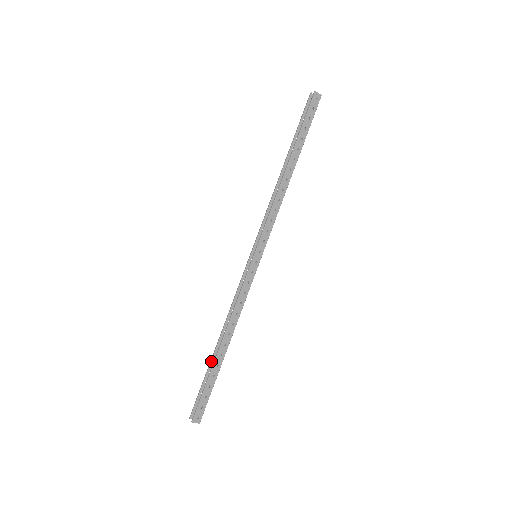
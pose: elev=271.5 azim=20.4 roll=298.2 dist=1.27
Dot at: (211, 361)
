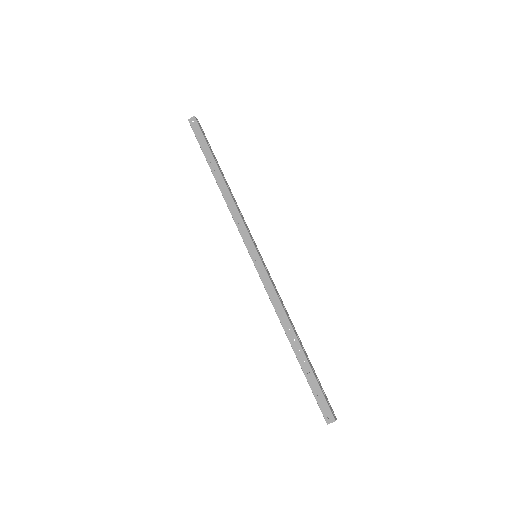
Dot at: occluded
